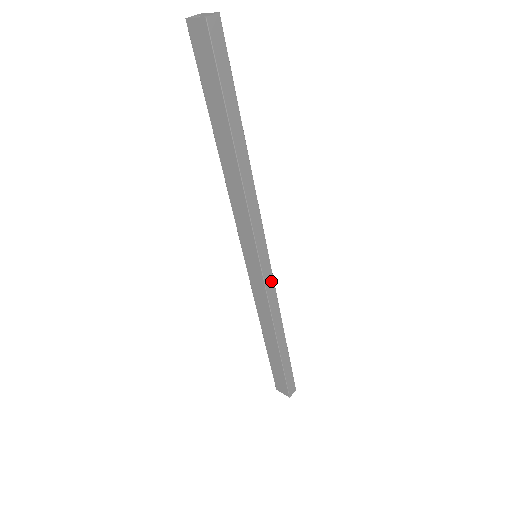
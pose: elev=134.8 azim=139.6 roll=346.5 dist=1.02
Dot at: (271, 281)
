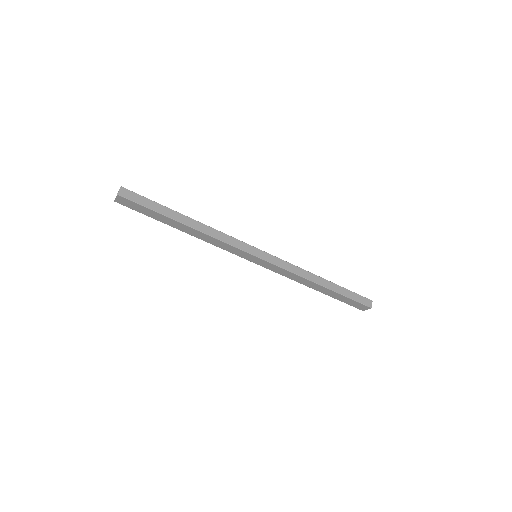
Dot at: (277, 260)
